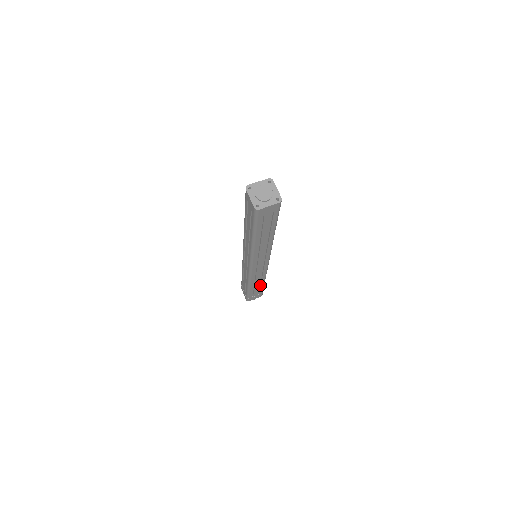
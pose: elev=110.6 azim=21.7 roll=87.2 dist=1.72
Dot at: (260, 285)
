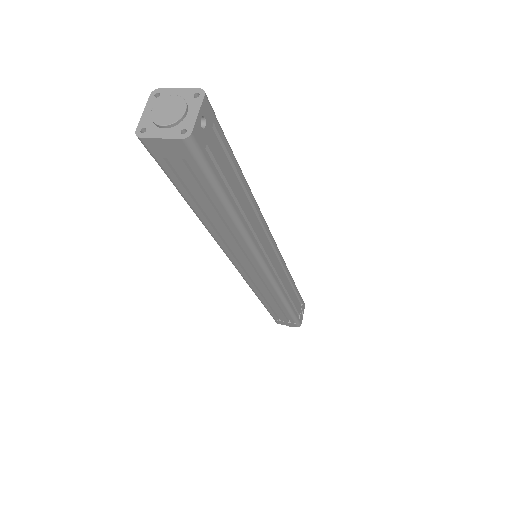
Dot at: (282, 308)
